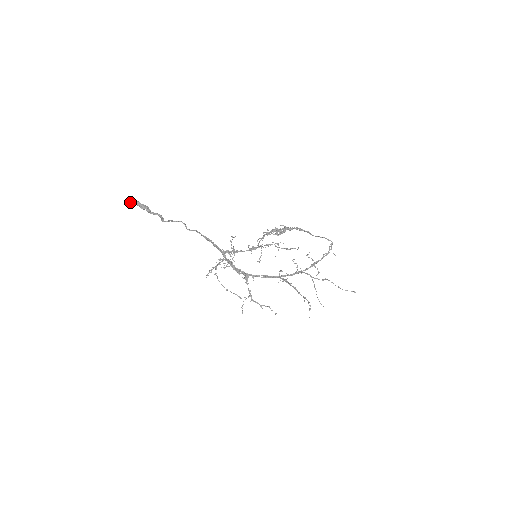
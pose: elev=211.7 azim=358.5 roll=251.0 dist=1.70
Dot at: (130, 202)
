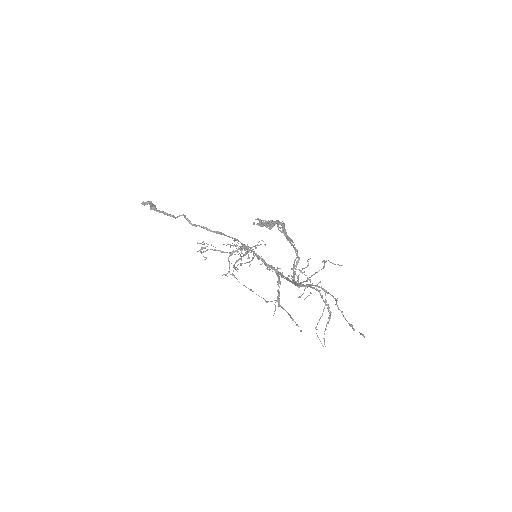
Dot at: (143, 204)
